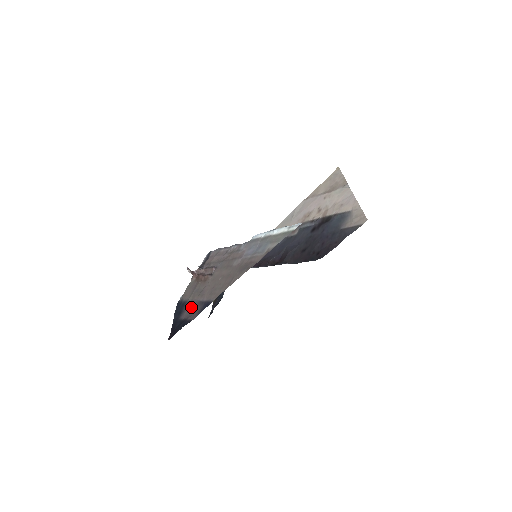
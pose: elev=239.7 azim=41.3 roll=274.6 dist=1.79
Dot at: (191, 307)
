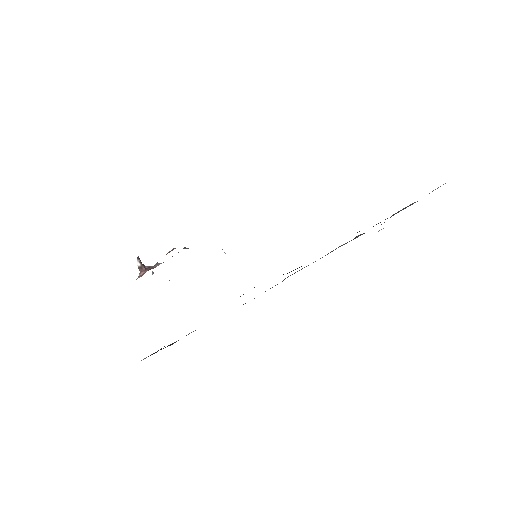
Dot at: occluded
